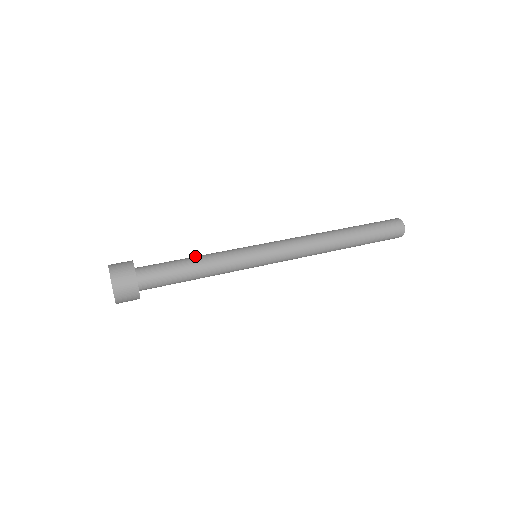
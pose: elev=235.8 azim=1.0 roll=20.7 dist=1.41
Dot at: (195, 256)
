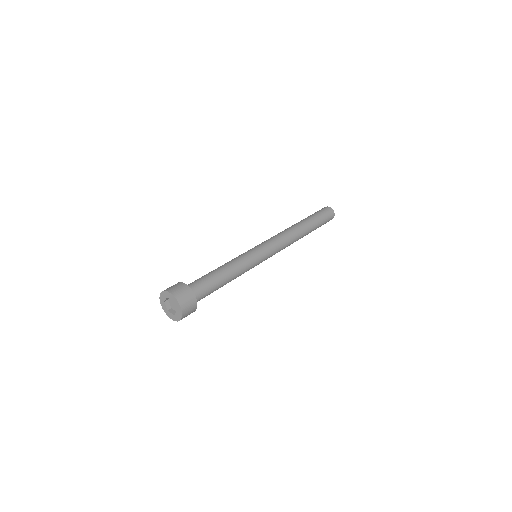
Dot at: (219, 267)
